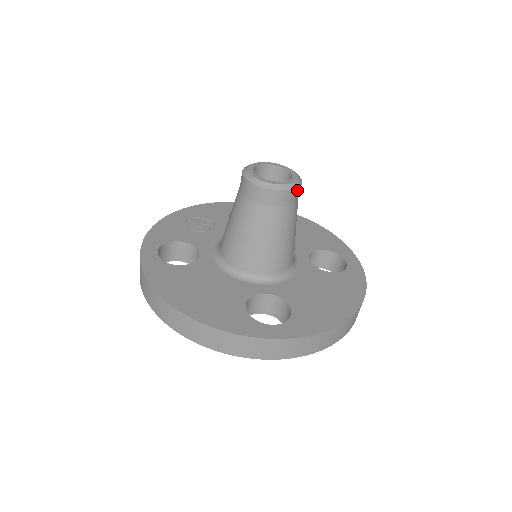
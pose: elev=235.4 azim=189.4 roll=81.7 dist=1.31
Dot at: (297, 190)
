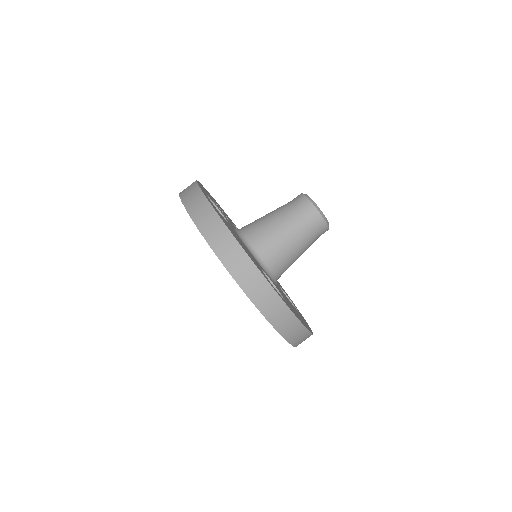
Dot at: (327, 230)
